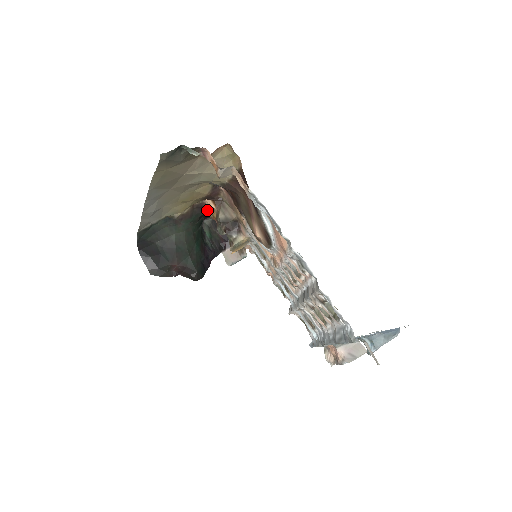
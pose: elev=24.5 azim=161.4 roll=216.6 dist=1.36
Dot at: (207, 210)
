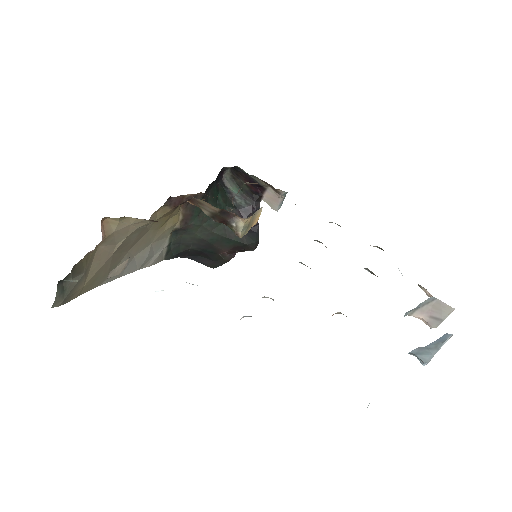
Dot at: (201, 193)
